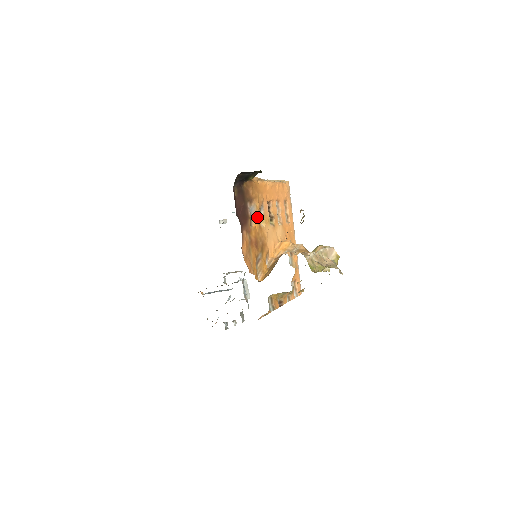
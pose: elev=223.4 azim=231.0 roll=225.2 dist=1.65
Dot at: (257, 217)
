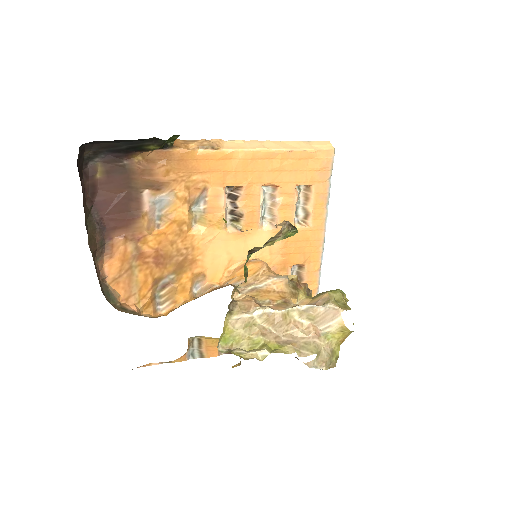
Dot at: (175, 215)
